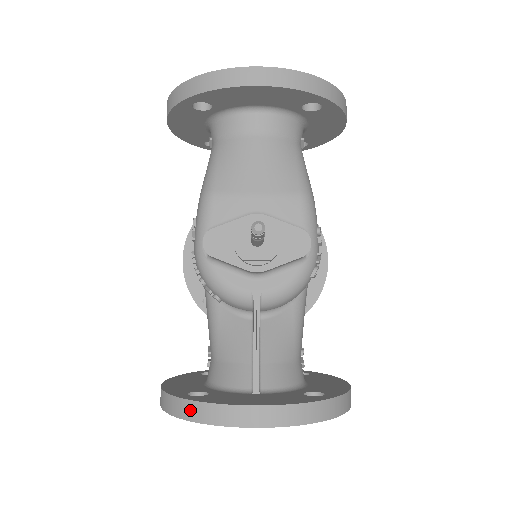
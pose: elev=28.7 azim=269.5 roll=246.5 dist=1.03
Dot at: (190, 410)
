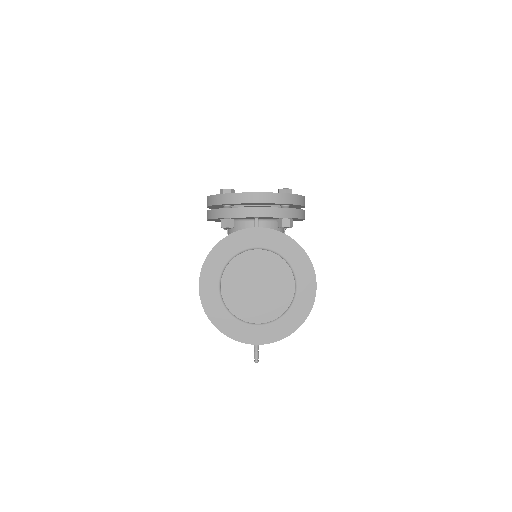
Dot at: occluded
